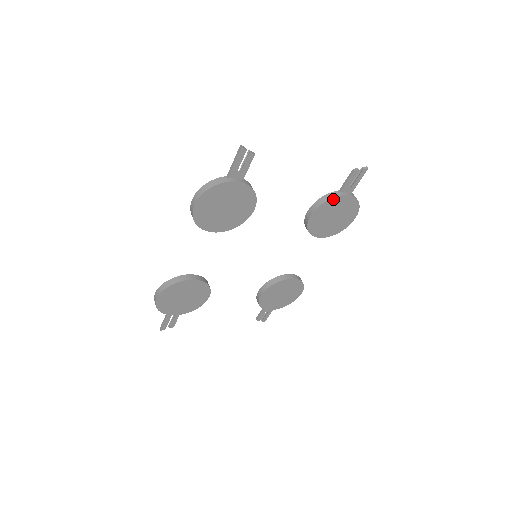
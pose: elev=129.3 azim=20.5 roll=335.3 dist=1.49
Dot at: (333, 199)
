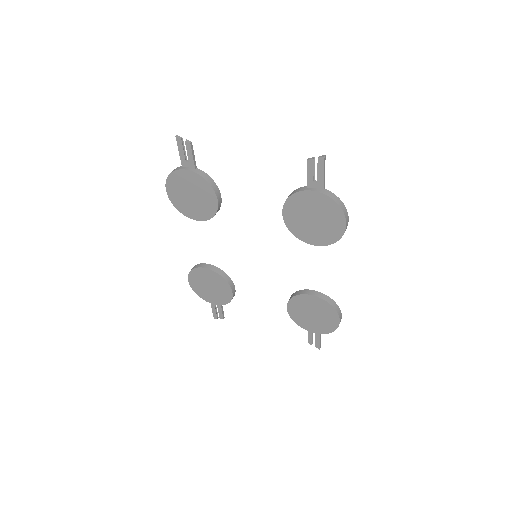
Dot at: (297, 195)
